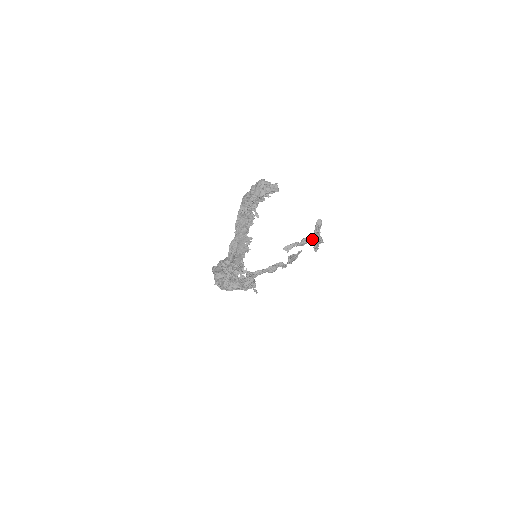
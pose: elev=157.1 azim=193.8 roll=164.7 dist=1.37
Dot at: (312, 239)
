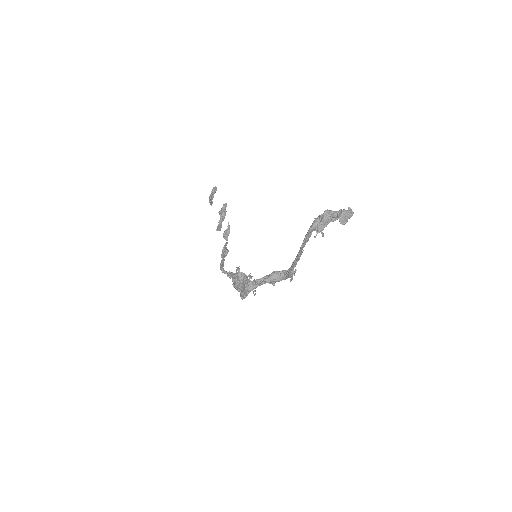
Dot at: (225, 208)
